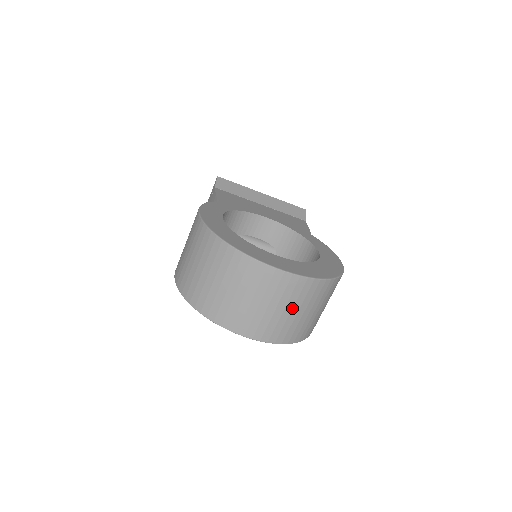
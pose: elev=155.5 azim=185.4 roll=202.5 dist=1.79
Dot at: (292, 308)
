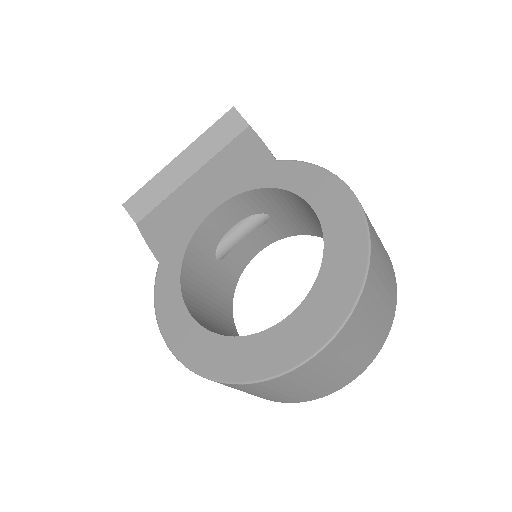
Dot at: (359, 342)
